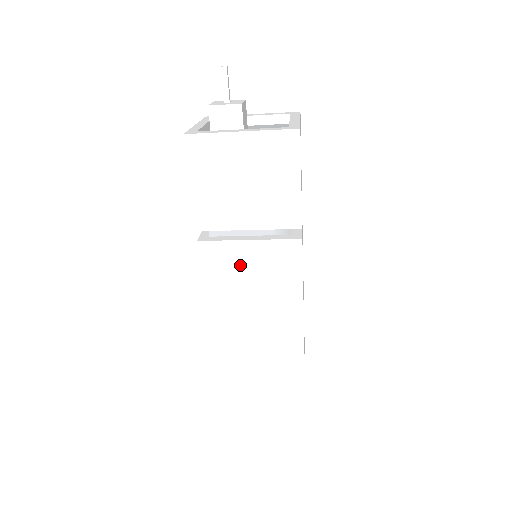
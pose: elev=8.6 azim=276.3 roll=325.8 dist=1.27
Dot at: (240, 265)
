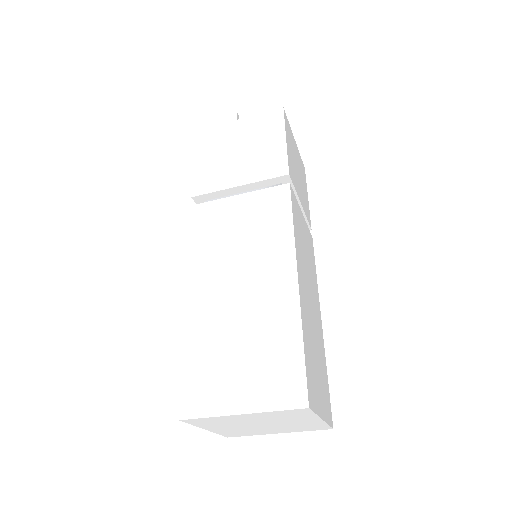
Dot at: (228, 220)
